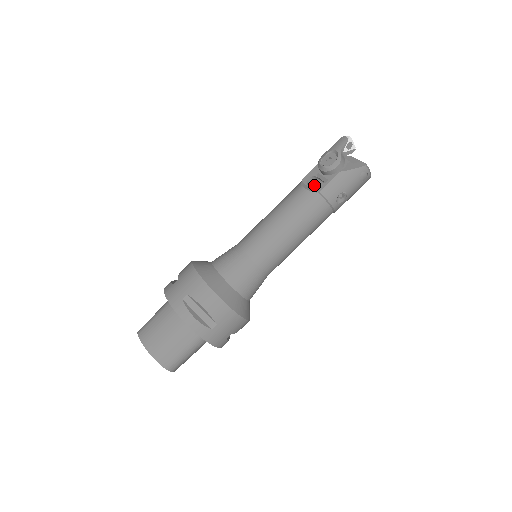
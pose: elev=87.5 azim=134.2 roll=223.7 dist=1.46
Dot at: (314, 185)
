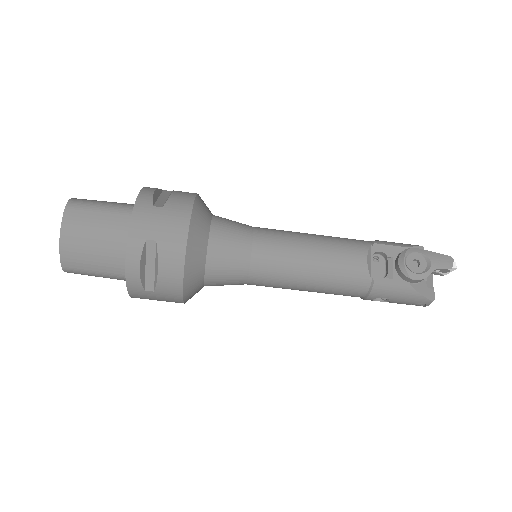
Dot at: (376, 262)
